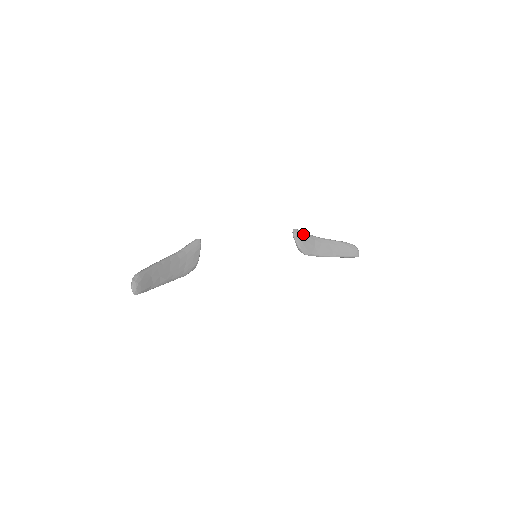
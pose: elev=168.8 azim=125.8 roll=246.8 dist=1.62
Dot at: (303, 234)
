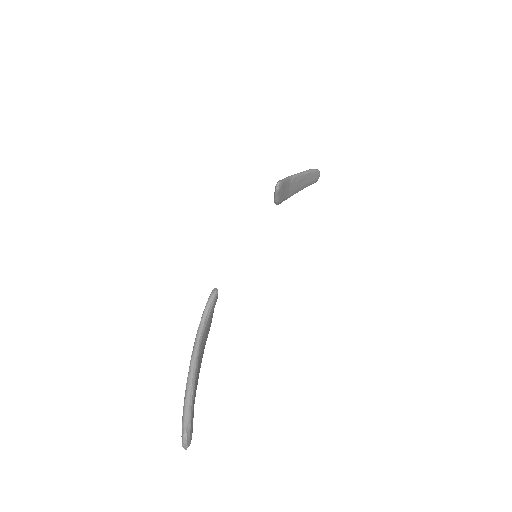
Dot at: (284, 183)
